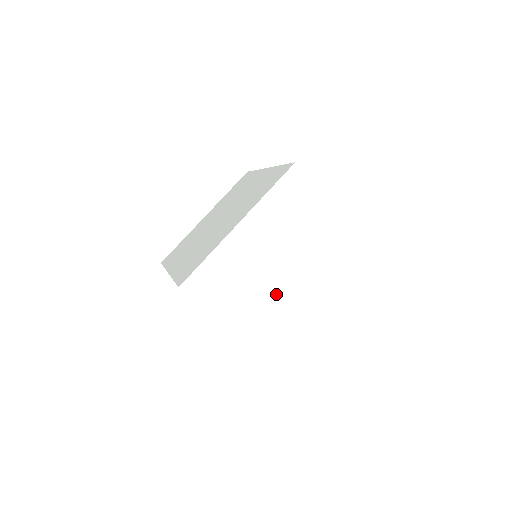
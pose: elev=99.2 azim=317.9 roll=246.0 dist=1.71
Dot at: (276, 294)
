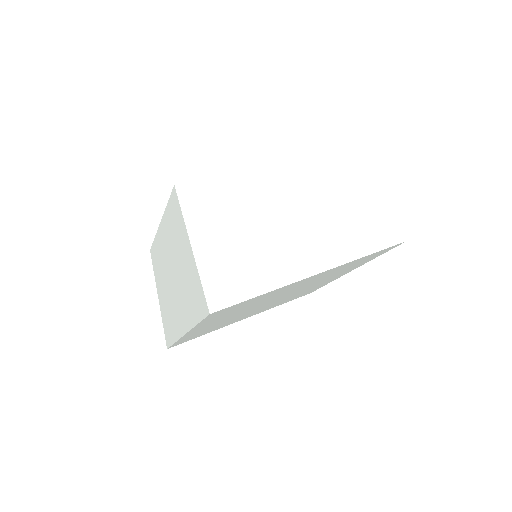
Dot at: (274, 241)
